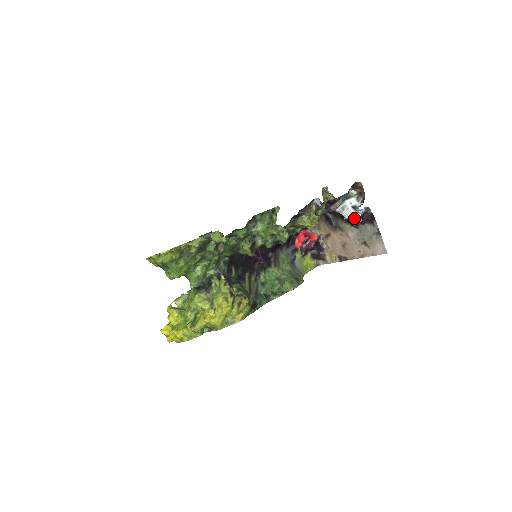
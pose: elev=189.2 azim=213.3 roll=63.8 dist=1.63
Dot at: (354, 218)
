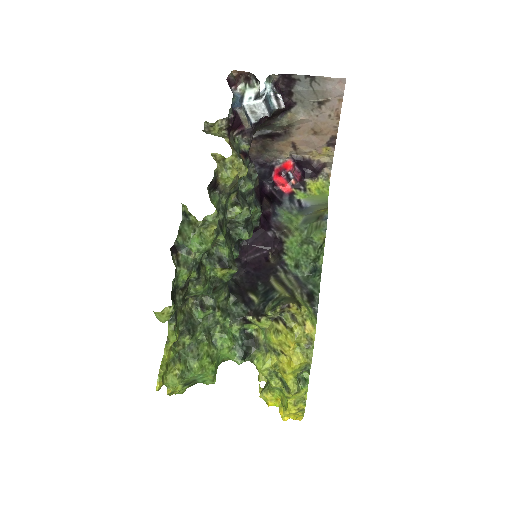
Dot at: (274, 103)
